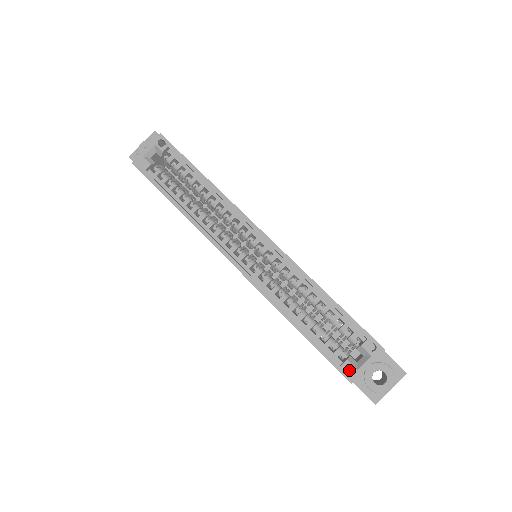
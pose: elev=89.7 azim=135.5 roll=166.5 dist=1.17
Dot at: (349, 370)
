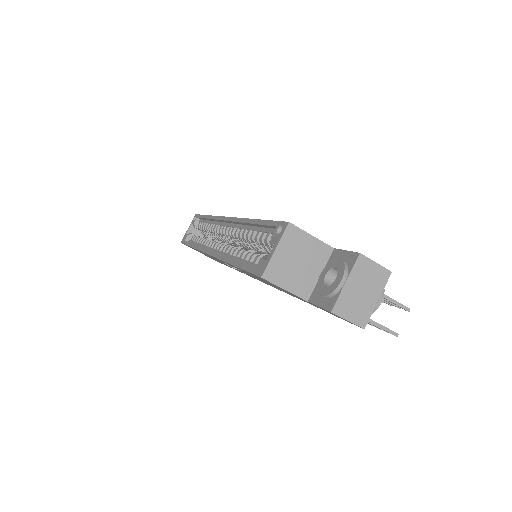
Dot at: (261, 266)
